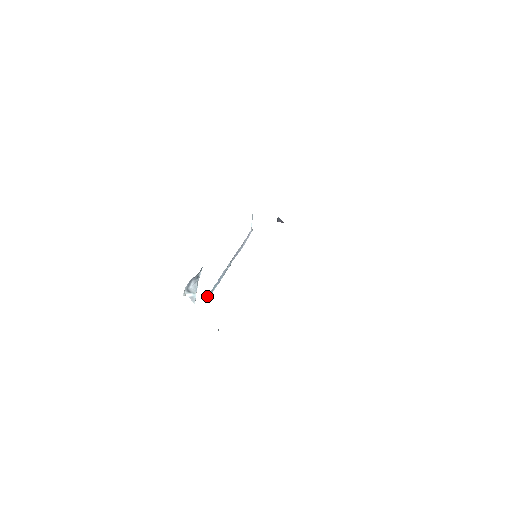
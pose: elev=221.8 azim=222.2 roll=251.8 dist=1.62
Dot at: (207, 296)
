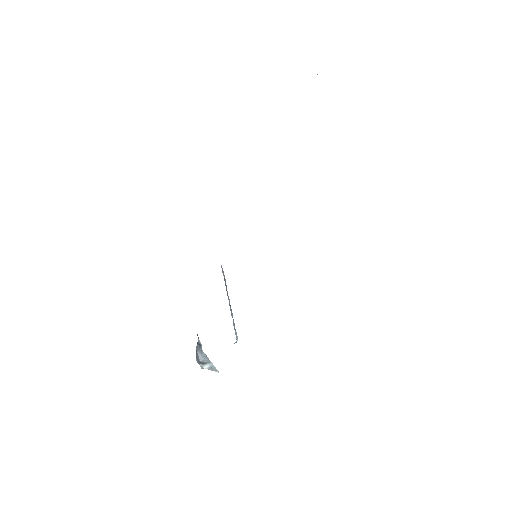
Dot at: occluded
